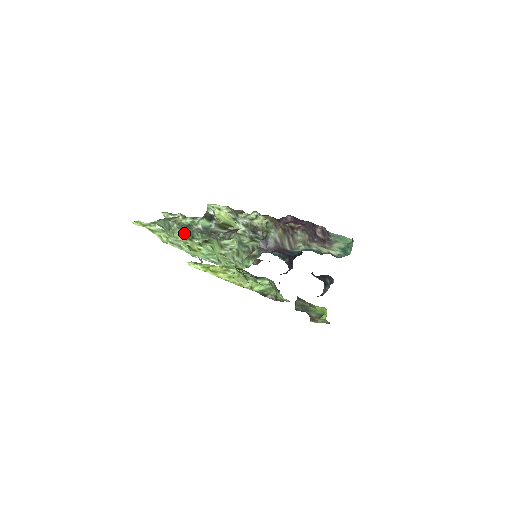
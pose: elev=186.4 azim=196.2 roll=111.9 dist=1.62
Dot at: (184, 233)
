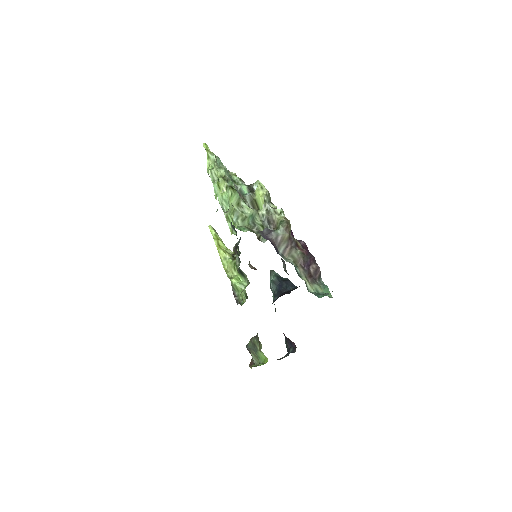
Dot at: (225, 173)
